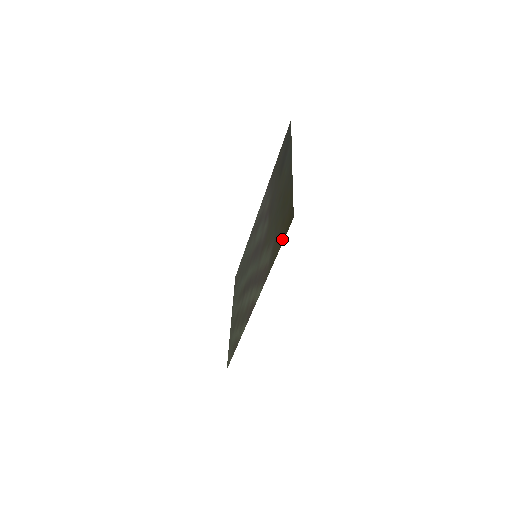
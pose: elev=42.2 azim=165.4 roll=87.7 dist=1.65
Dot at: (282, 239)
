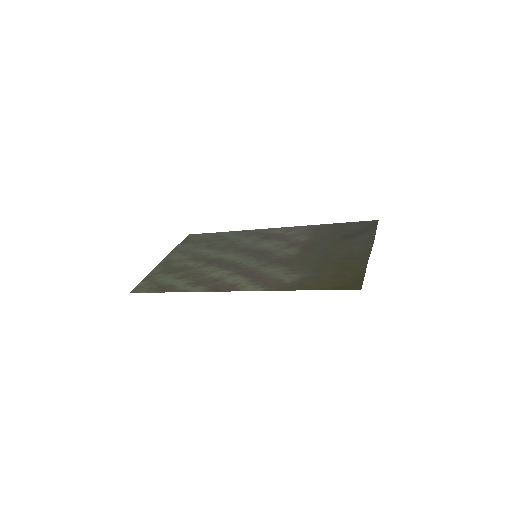
Dot at: (329, 287)
